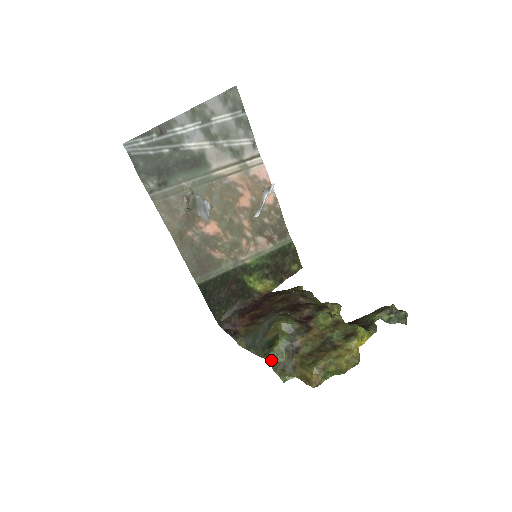
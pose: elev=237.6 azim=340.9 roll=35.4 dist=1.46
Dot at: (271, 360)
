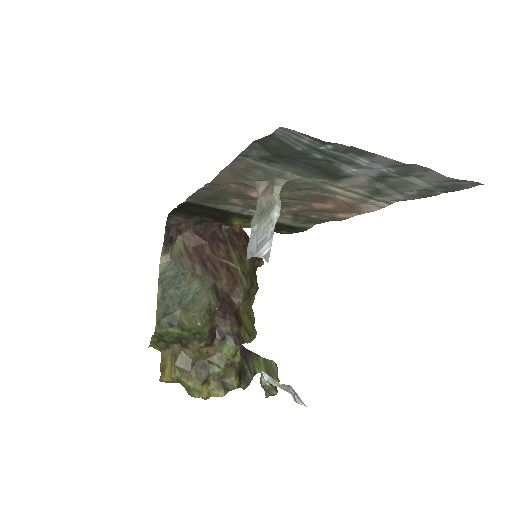
Dot at: (158, 333)
